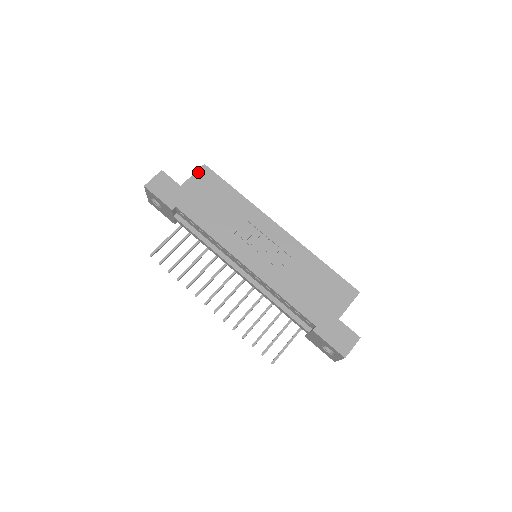
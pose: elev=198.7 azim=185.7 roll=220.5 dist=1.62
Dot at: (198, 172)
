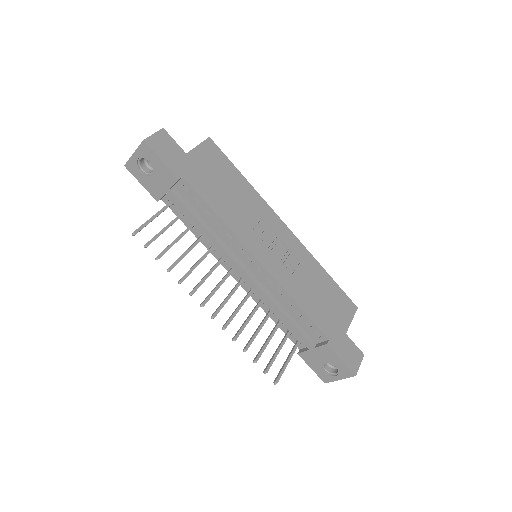
Dot at: (204, 144)
